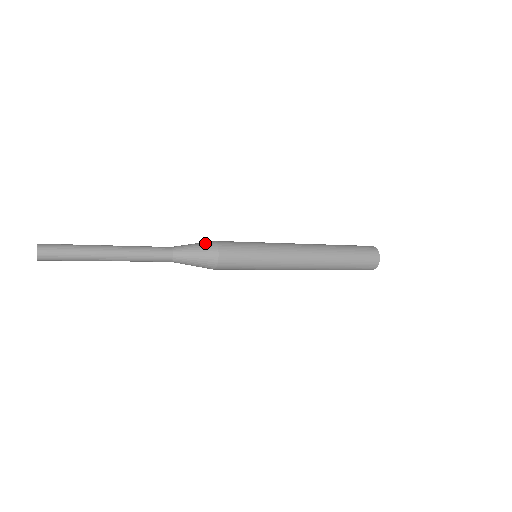
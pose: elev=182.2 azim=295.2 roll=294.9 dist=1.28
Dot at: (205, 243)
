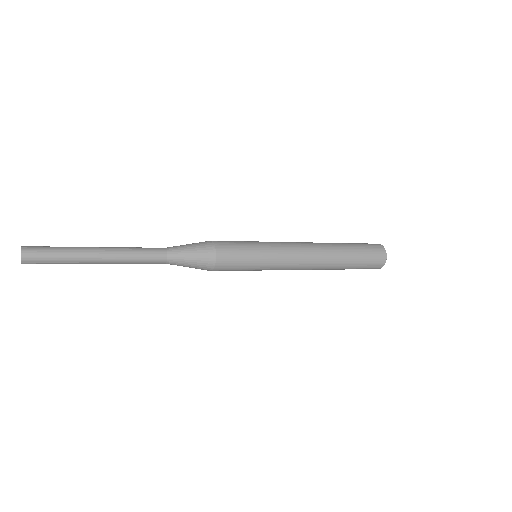
Dot at: (204, 251)
